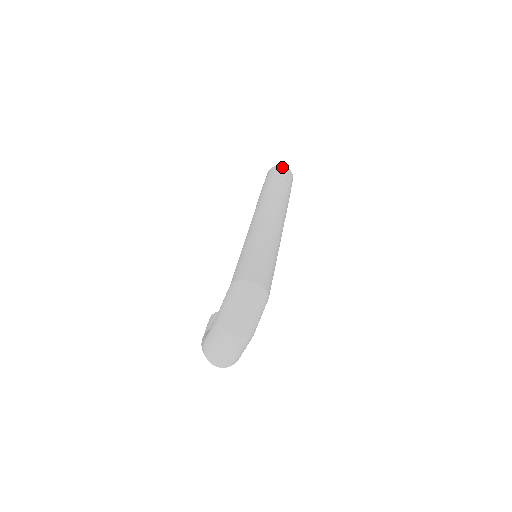
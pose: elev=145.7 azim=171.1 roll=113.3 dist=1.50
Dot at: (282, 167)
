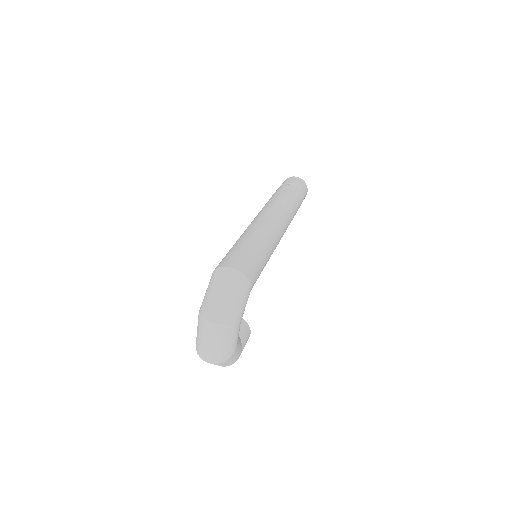
Dot at: (293, 177)
